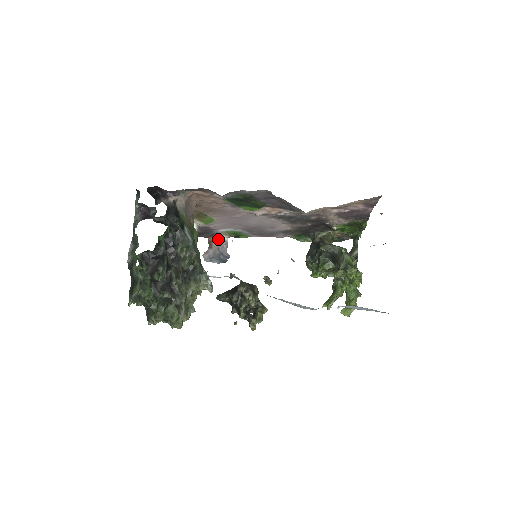
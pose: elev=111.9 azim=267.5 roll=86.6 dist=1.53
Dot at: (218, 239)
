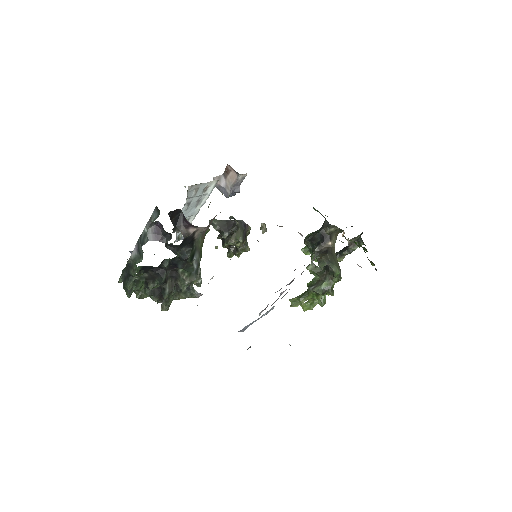
Dot at: (236, 177)
